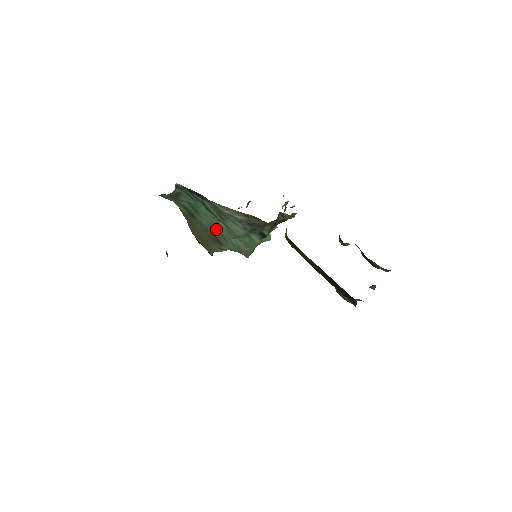
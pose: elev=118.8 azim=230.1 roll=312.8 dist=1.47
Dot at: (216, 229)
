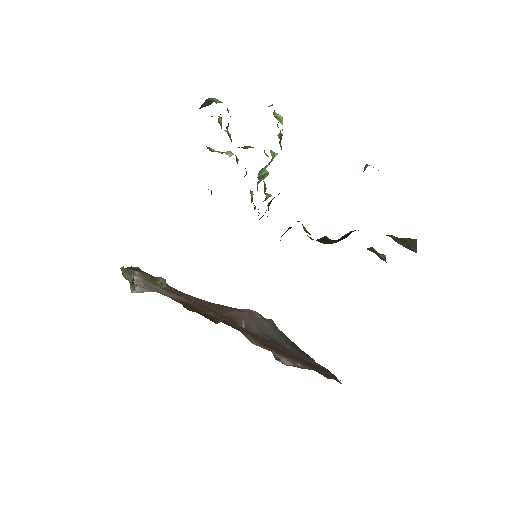
Dot at: occluded
